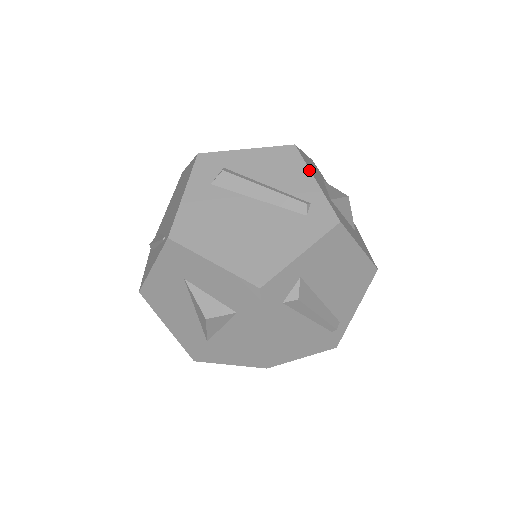
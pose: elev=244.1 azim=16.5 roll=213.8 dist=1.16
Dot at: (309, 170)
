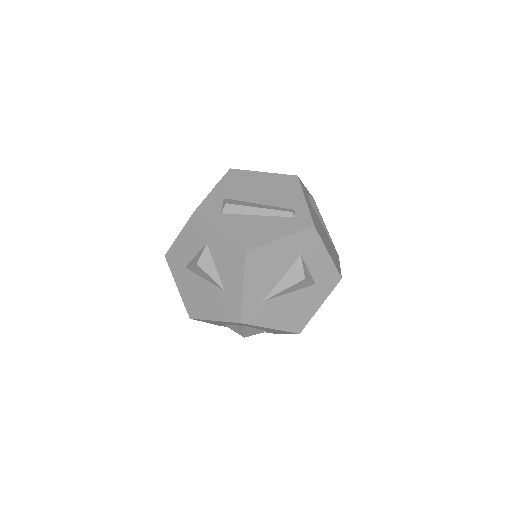
Dot at: occluded
